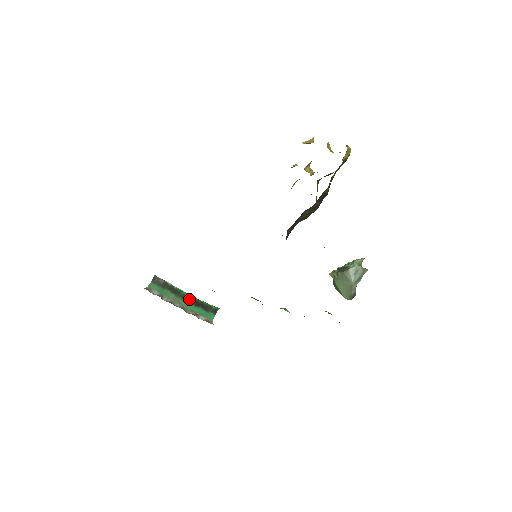
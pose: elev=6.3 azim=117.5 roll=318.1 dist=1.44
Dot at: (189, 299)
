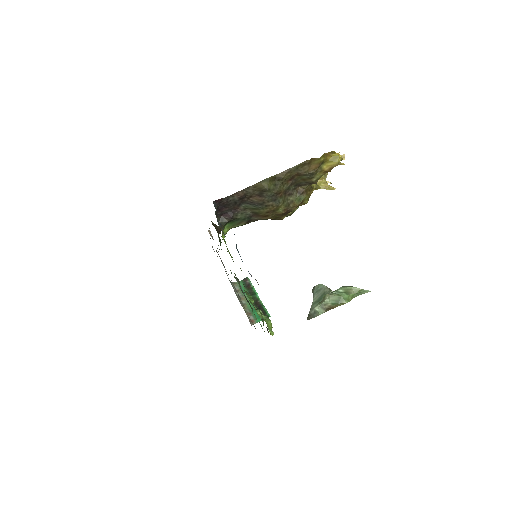
Dot at: (257, 302)
